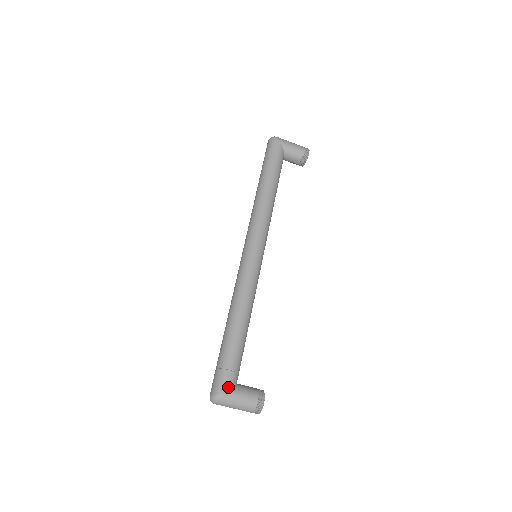
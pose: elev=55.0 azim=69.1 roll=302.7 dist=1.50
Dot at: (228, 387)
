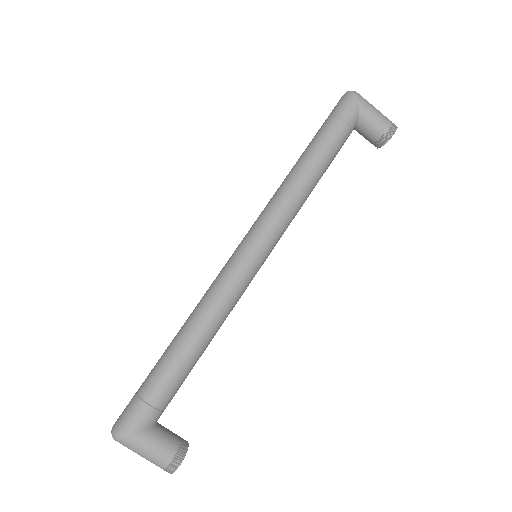
Dot at: (138, 428)
